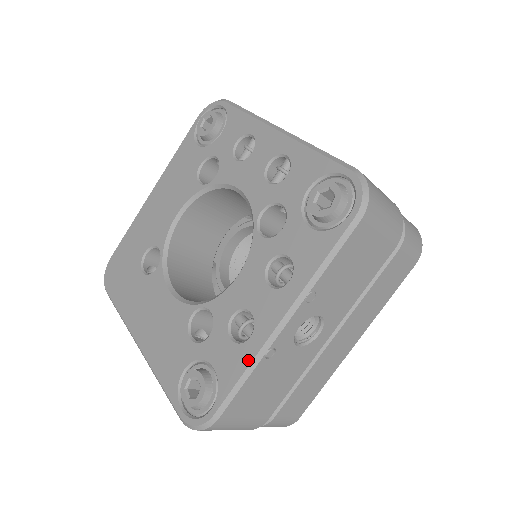
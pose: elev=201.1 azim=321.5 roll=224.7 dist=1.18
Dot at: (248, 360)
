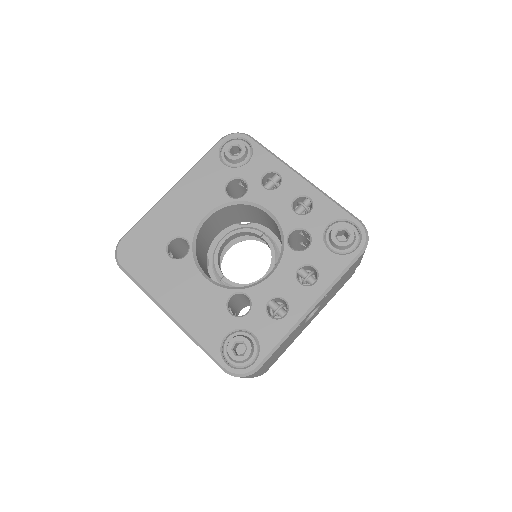
Dot at: (285, 331)
